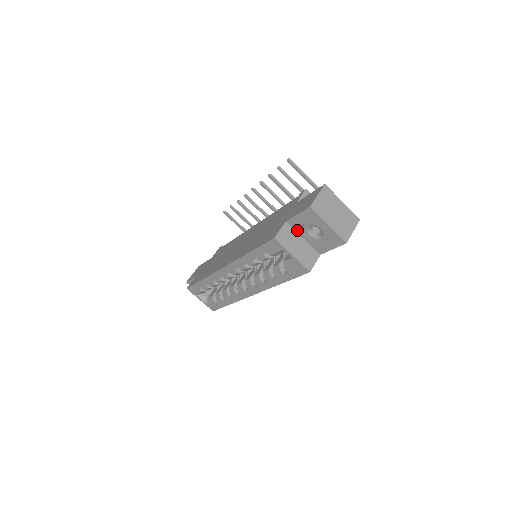
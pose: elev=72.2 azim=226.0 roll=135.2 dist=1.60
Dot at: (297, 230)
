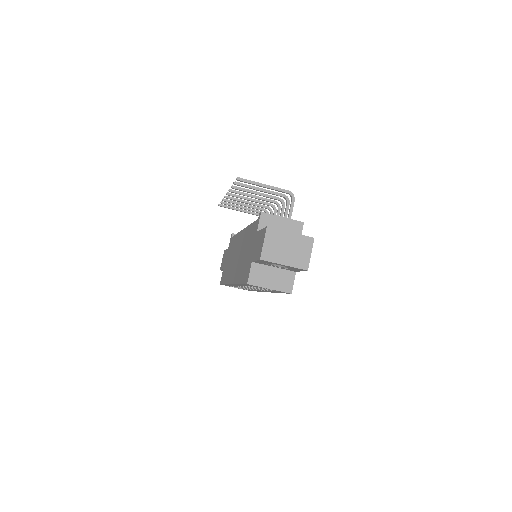
Dot at: (265, 264)
